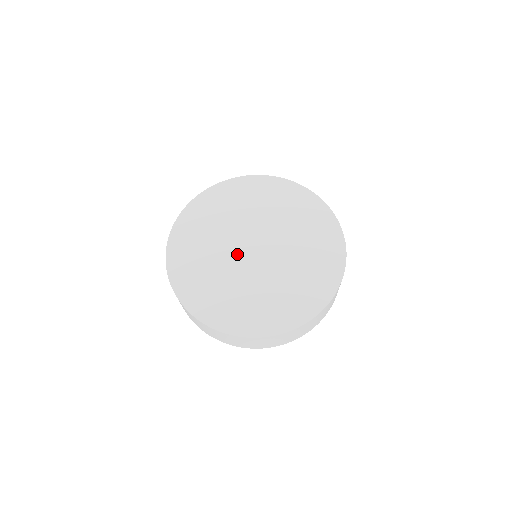
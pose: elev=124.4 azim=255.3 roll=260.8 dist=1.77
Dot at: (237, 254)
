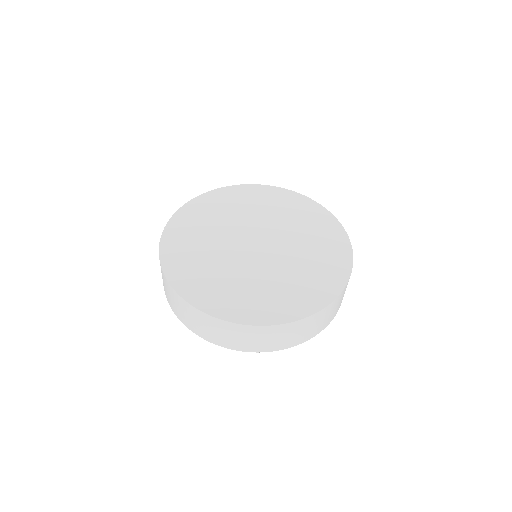
Dot at: (241, 253)
